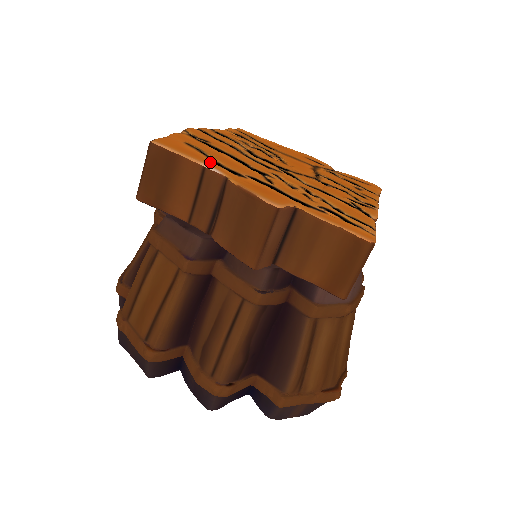
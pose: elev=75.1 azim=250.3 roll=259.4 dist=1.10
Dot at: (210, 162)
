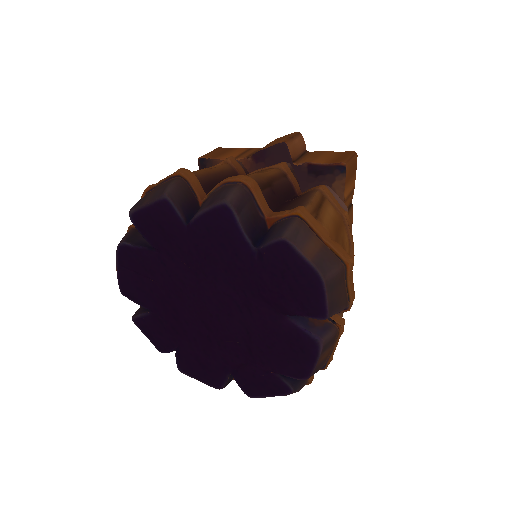
Dot at: occluded
